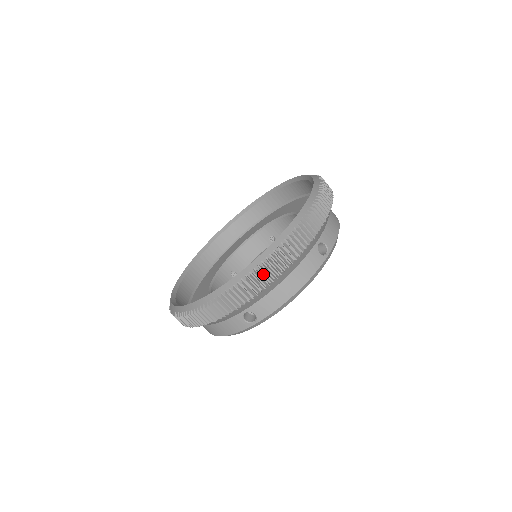
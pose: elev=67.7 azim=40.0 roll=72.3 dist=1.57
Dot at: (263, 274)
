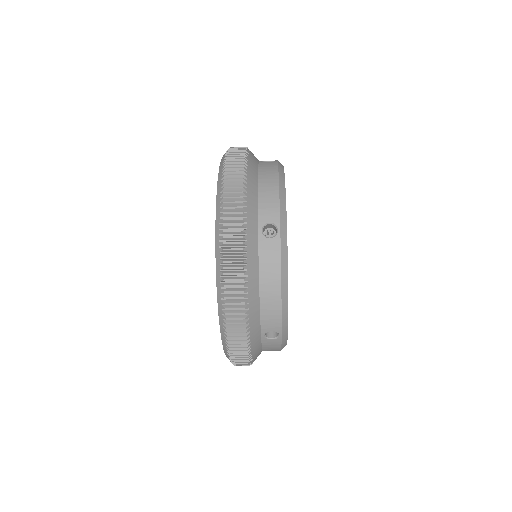
Dot at: occluded
